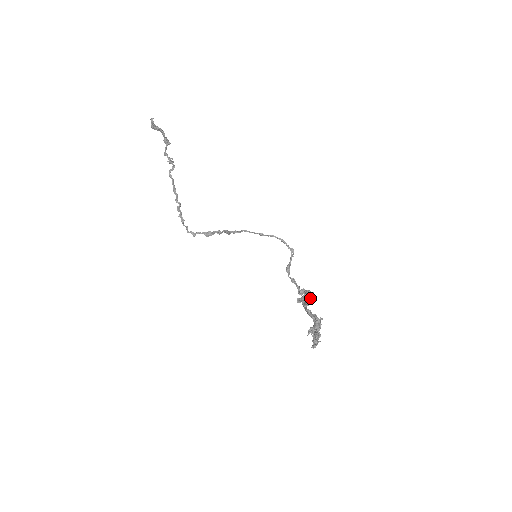
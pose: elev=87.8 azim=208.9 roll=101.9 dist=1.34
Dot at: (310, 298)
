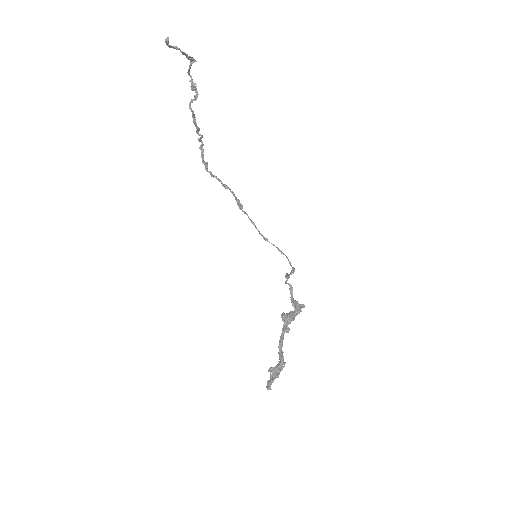
Dot at: occluded
